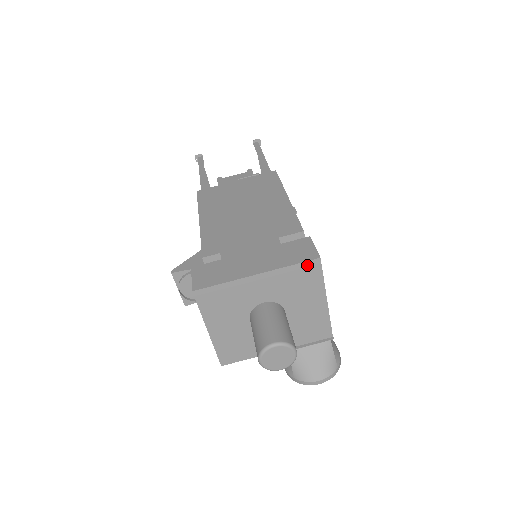
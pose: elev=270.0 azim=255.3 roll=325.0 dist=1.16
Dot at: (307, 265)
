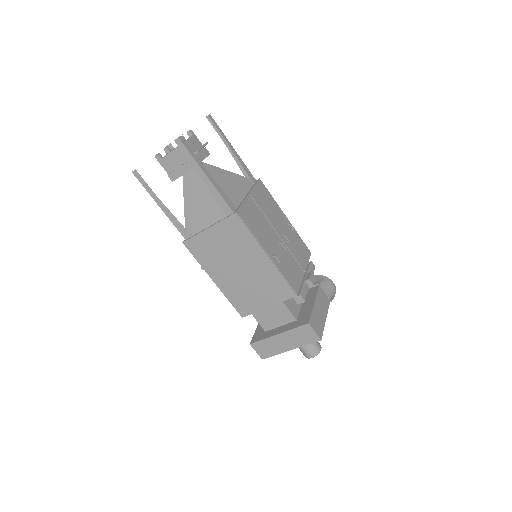
Dot at: (315, 341)
